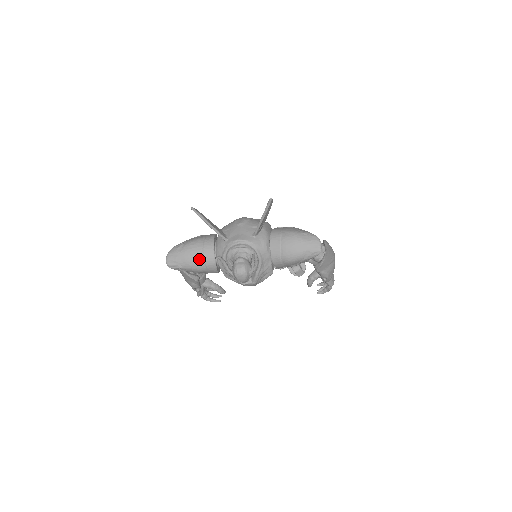
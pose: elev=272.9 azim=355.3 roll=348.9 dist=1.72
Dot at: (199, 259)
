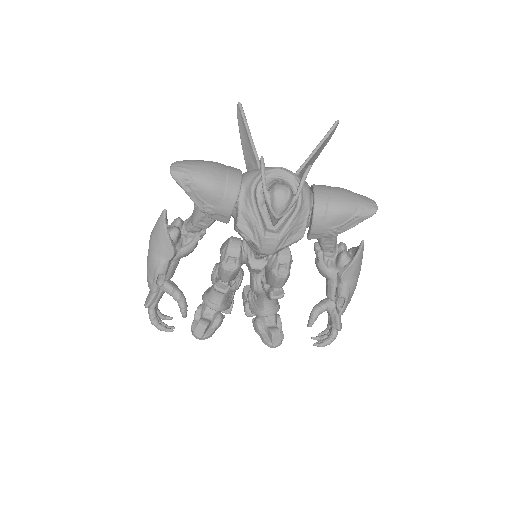
Dot at: (221, 175)
